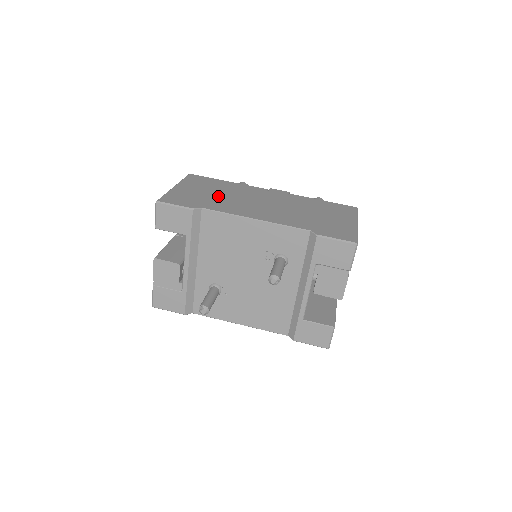
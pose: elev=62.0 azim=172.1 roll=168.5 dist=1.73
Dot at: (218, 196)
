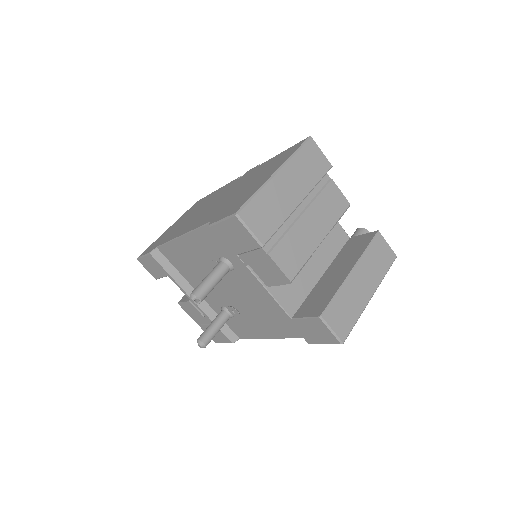
Dot at: (185, 220)
